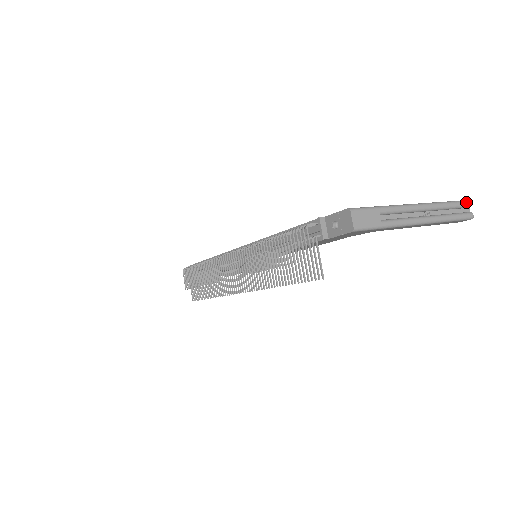
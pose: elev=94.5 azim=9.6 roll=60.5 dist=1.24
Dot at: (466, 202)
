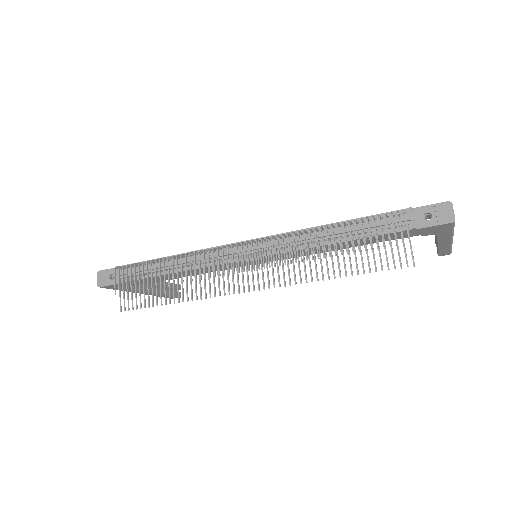
Dot at: occluded
